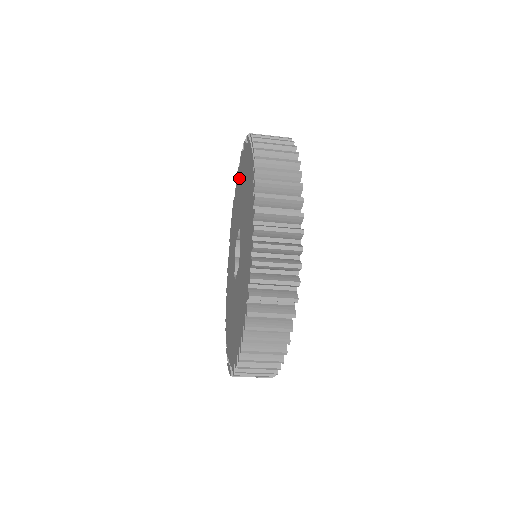
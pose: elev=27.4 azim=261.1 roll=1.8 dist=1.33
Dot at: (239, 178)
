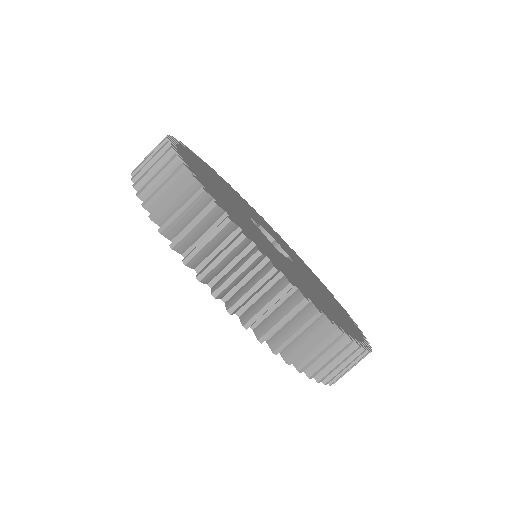
Dot at: occluded
